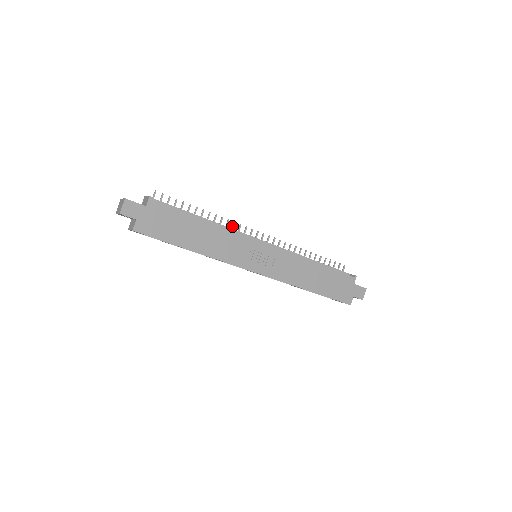
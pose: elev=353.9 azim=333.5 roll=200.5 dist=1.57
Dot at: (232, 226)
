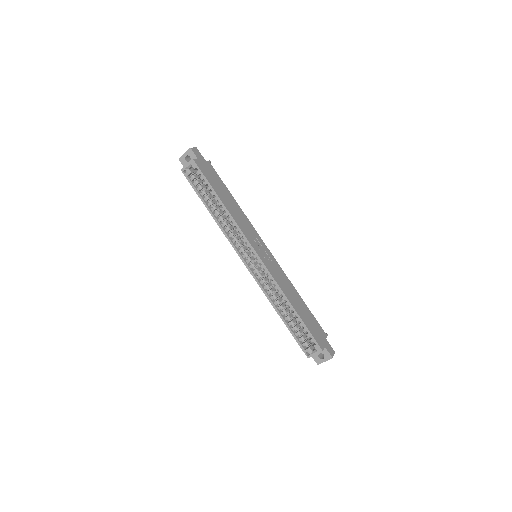
Dot at: occluded
